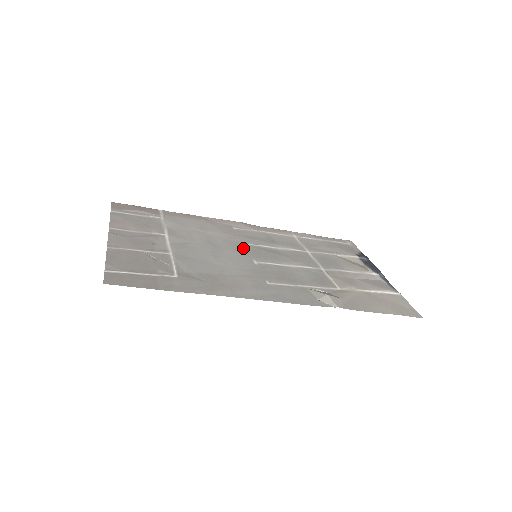
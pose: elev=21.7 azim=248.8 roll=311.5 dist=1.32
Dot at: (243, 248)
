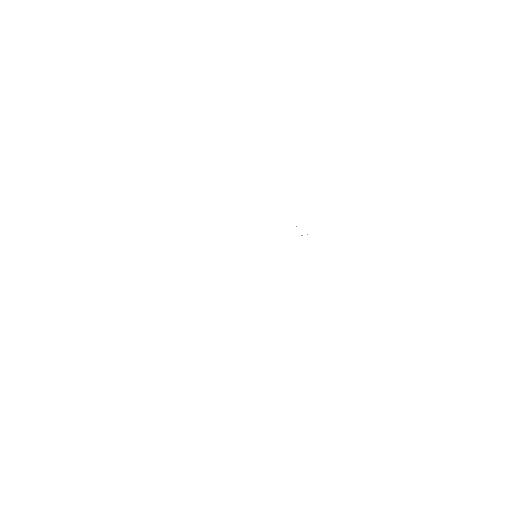
Dot at: occluded
